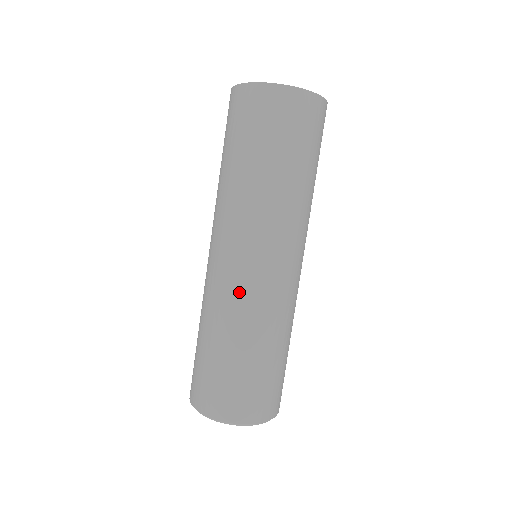
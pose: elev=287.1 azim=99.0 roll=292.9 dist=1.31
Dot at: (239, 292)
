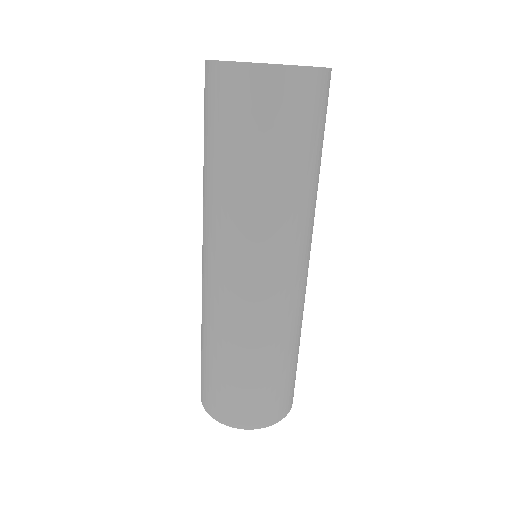
Dot at: (243, 312)
